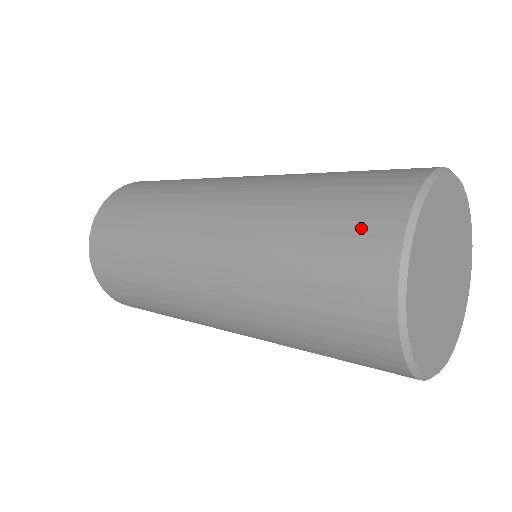
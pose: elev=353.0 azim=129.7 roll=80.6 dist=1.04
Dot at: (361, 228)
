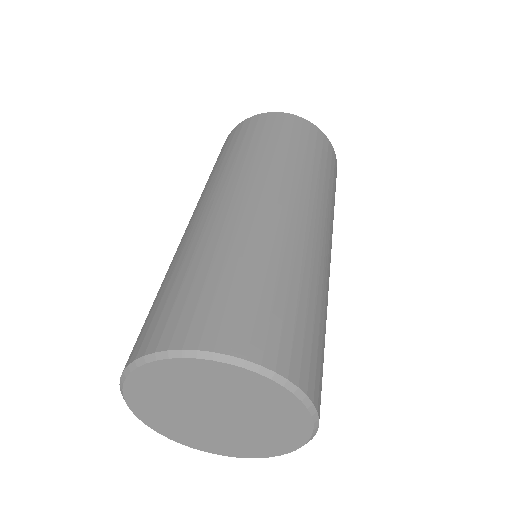
Dot at: occluded
